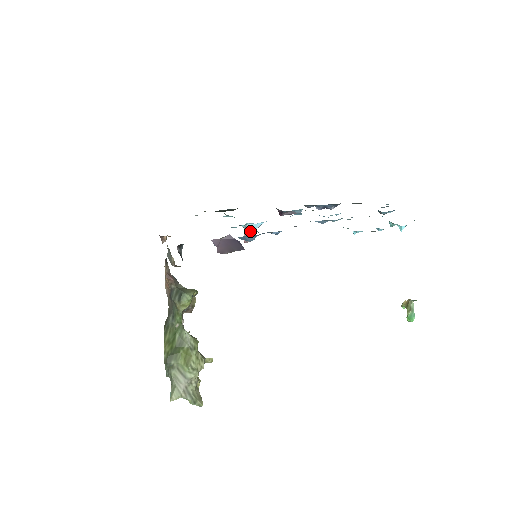
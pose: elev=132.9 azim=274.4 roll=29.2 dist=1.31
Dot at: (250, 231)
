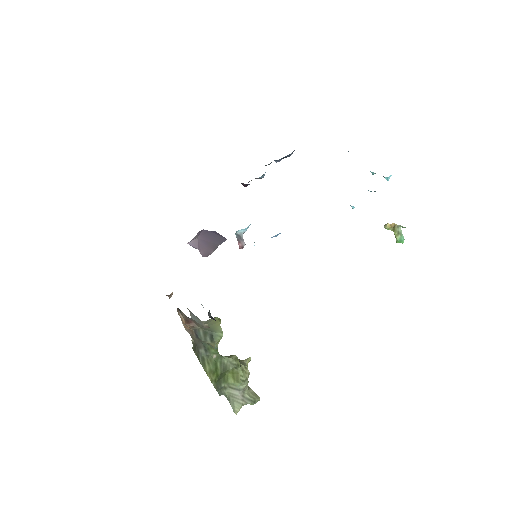
Dot at: (241, 236)
